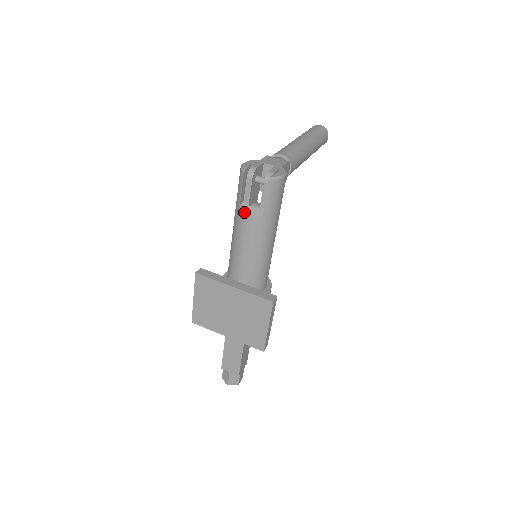
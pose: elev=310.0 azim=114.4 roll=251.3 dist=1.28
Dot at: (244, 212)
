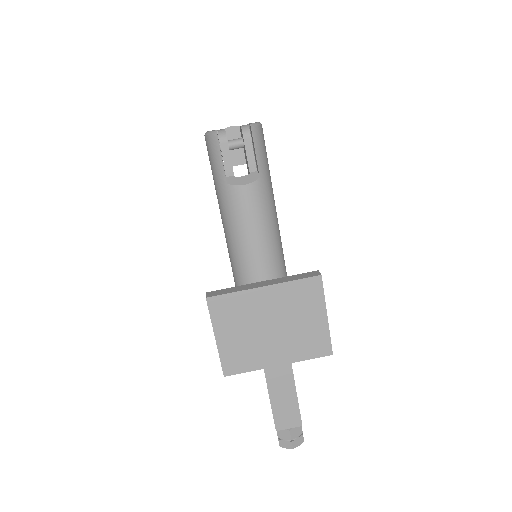
Dot at: (235, 184)
